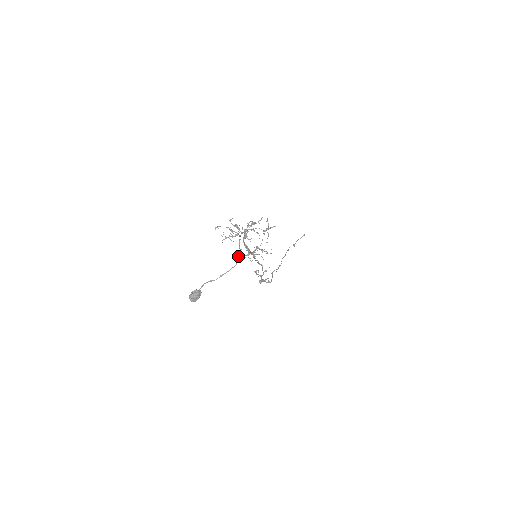
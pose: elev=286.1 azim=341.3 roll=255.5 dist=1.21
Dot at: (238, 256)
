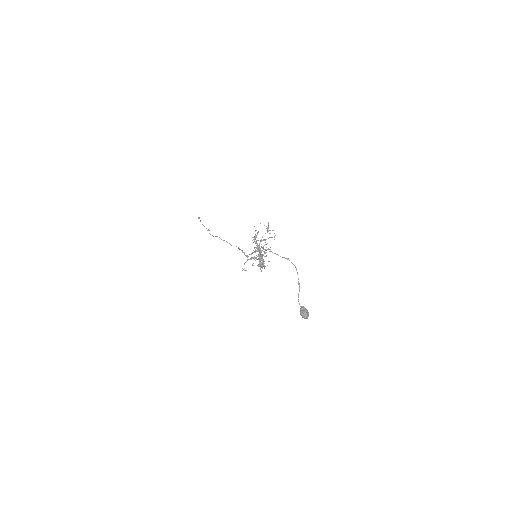
Dot at: occluded
